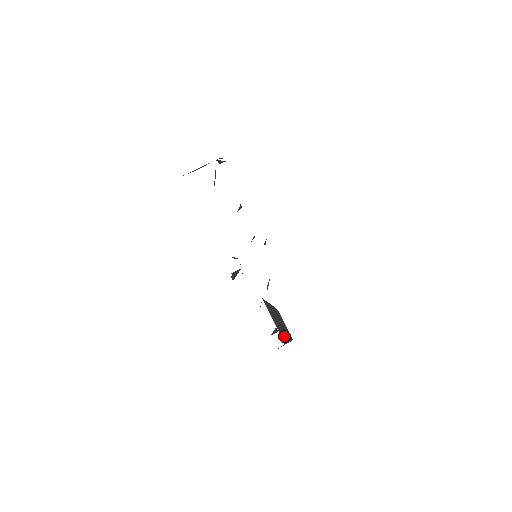
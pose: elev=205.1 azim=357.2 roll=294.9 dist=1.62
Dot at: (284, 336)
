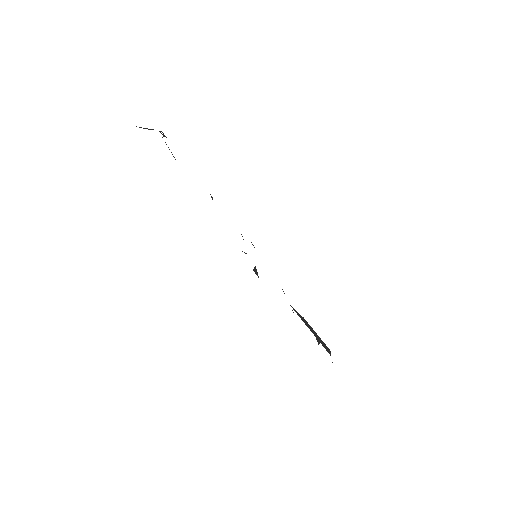
Dot at: (325, 347)
